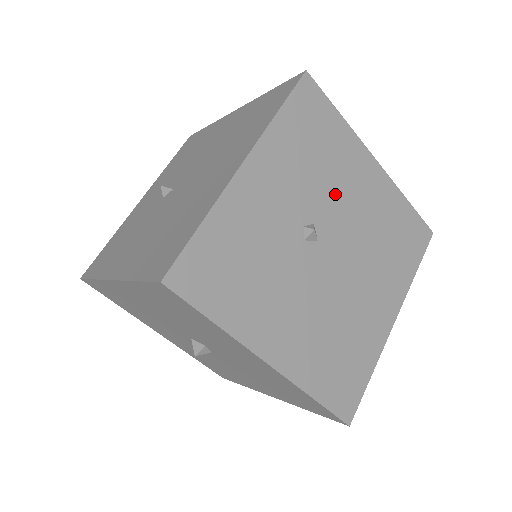
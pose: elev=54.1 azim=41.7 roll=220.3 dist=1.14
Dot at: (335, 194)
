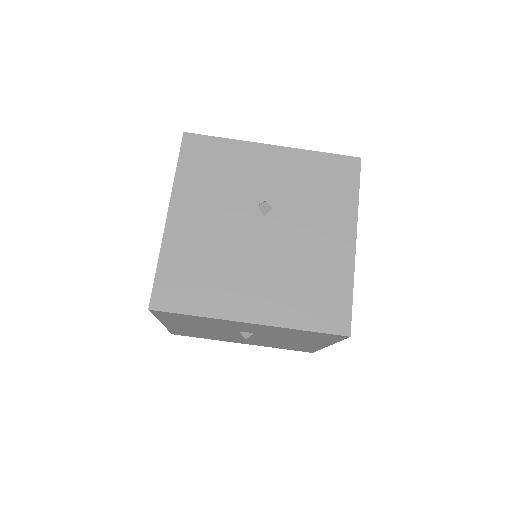
Dot at: (283, 338)
